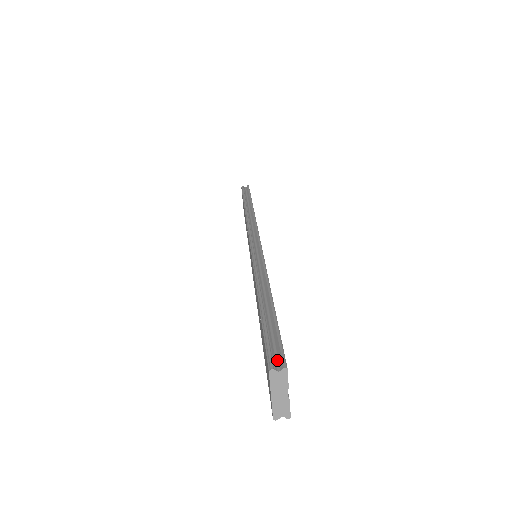
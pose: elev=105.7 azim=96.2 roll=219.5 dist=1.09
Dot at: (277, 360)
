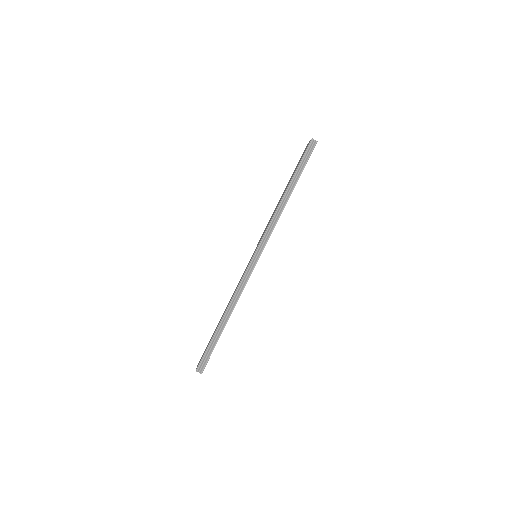
Dot at: (202, 367)
